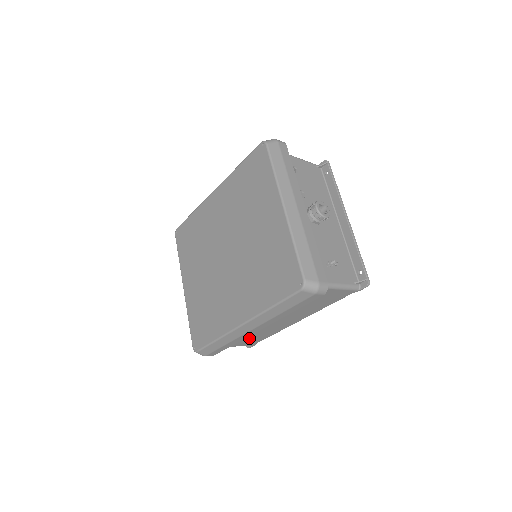
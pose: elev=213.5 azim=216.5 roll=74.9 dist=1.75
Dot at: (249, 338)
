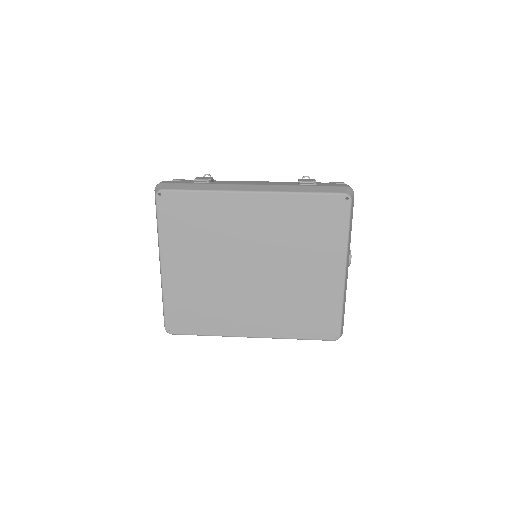
Dot at: occluded
